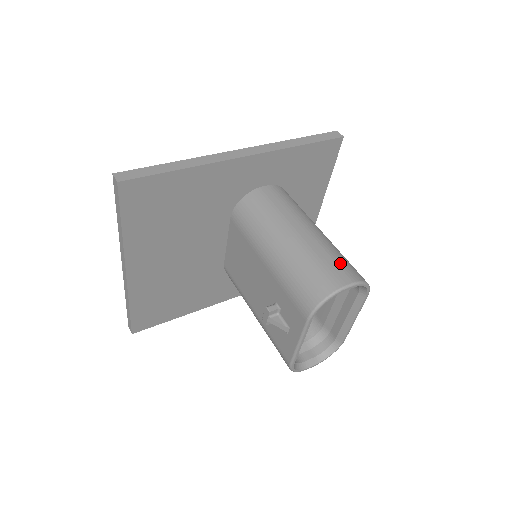
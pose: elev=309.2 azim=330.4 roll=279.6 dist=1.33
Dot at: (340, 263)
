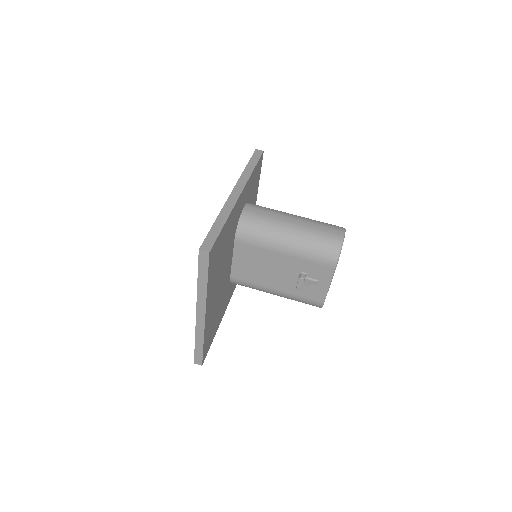
Dot at: (328, 226)
